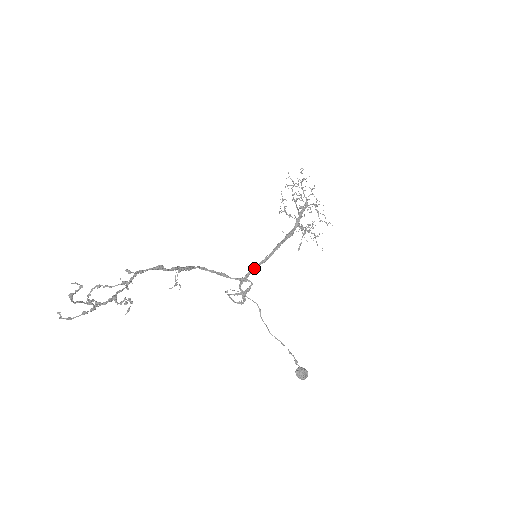
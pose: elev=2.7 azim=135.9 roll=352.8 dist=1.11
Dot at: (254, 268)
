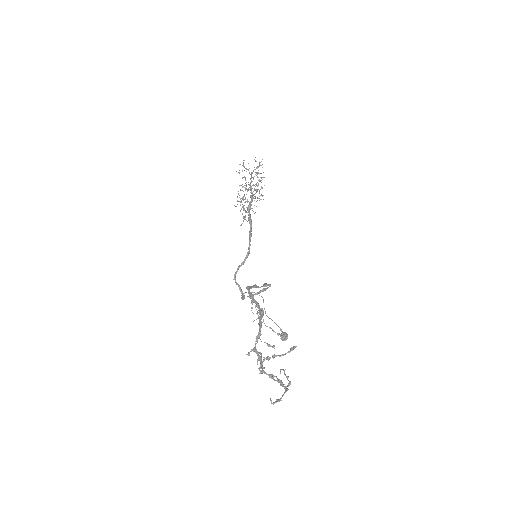
Dot at: occluded
